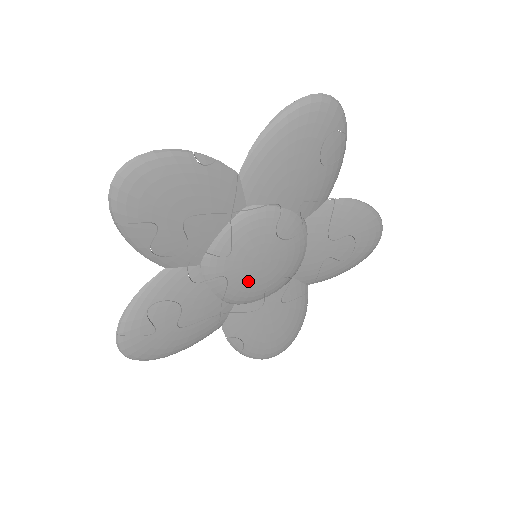
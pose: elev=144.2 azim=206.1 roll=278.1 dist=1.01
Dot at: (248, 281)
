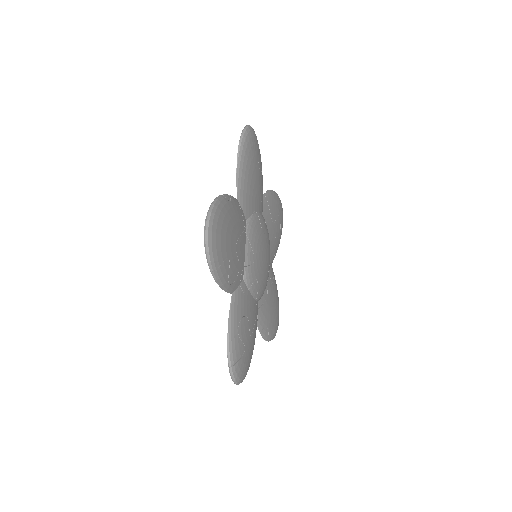
Dot at: (263, 275)
